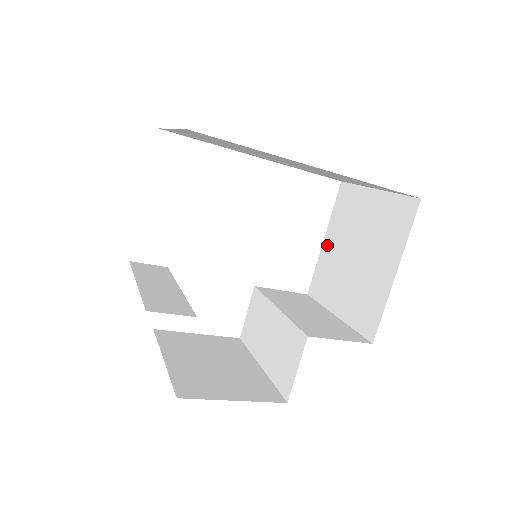
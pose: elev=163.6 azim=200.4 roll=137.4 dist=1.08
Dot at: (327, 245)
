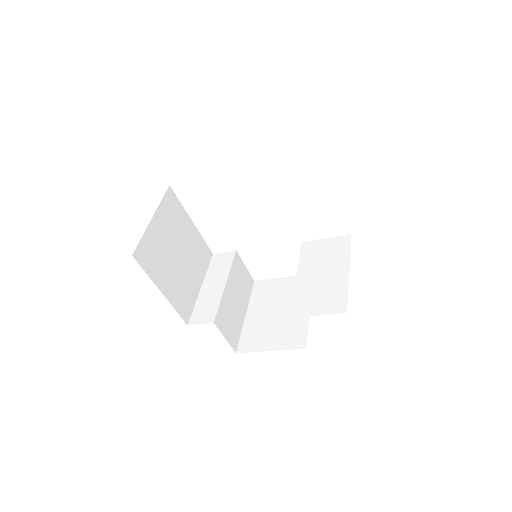
Dot at: occluded
